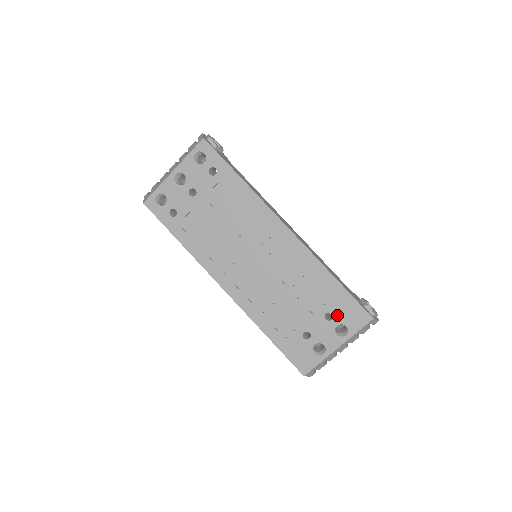
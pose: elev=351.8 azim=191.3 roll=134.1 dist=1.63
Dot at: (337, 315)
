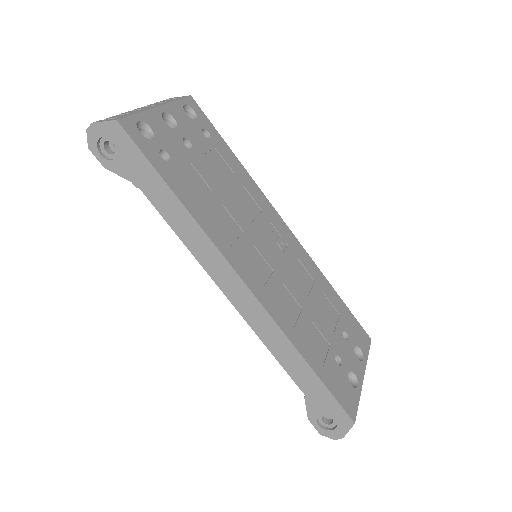
Dot at: (350, 334)
